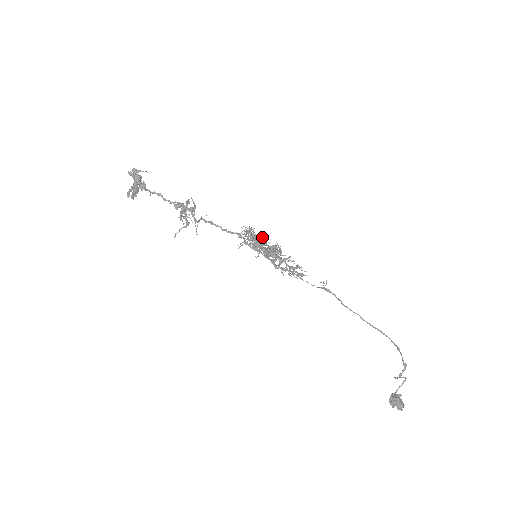
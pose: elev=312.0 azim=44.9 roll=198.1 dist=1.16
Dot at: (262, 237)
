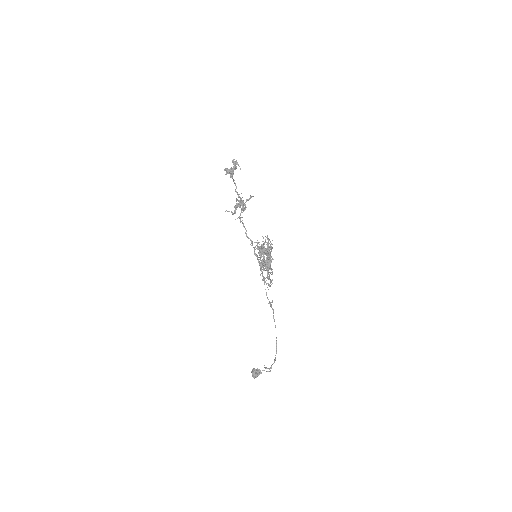
Dot at: (267, 251)
